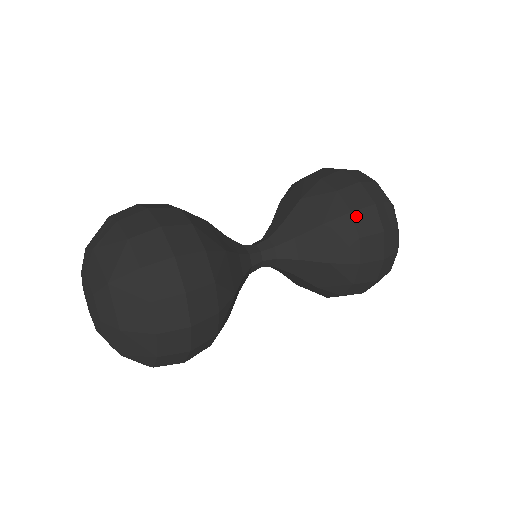
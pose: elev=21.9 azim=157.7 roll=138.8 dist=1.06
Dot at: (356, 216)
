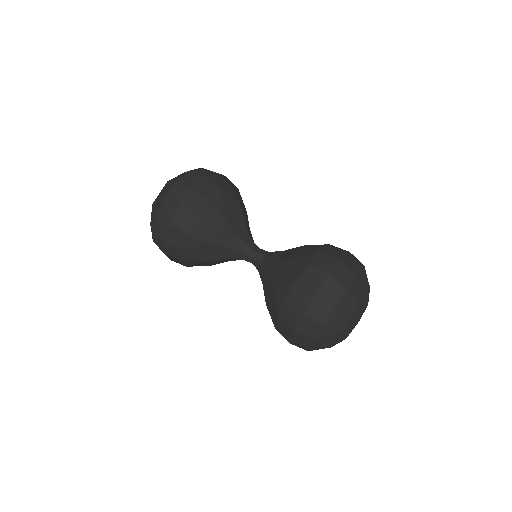
Dot at: (286, 305)
